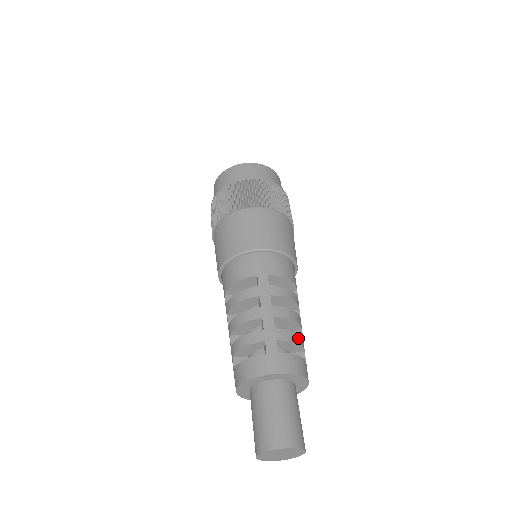
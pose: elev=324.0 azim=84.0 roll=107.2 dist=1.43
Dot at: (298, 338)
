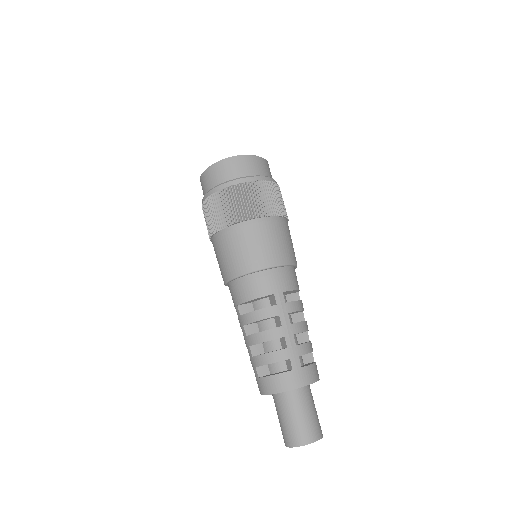
Dot at: (311, 346)
